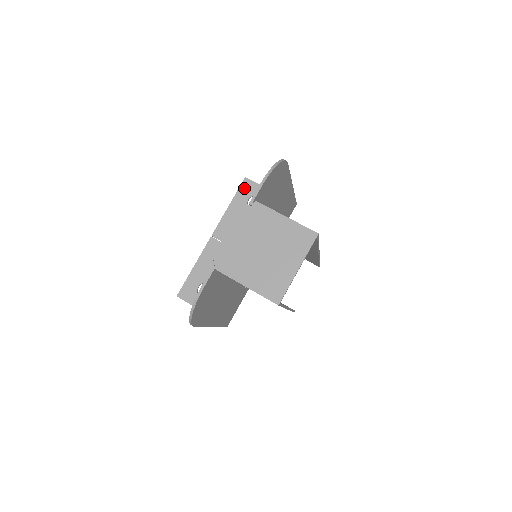
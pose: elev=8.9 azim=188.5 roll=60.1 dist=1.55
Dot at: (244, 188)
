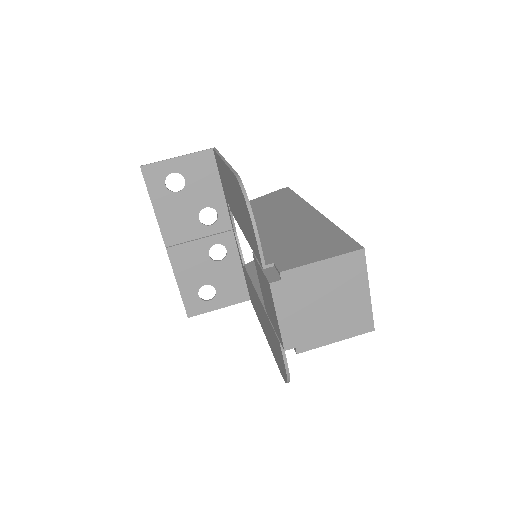
Dot at: (150, 178)
